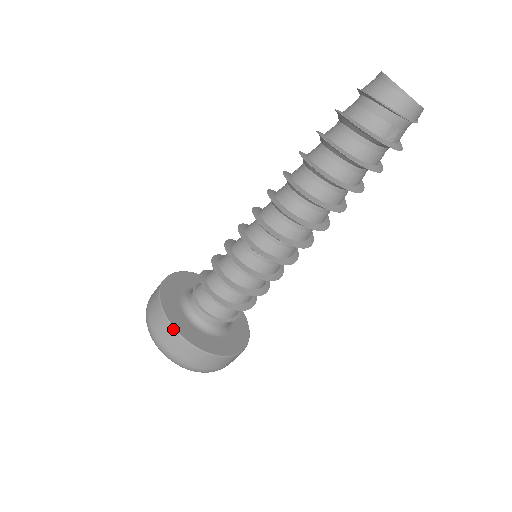
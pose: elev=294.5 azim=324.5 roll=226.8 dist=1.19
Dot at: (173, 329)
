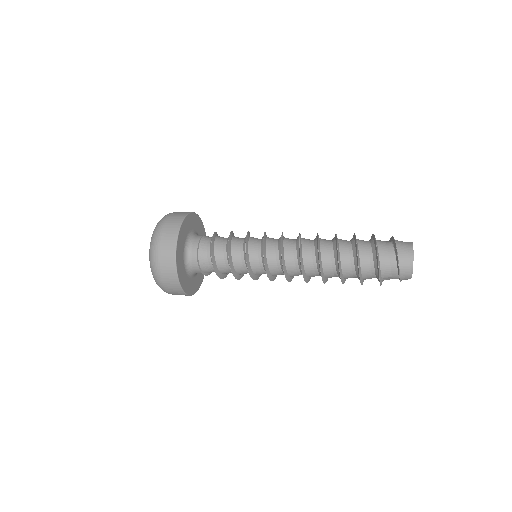
Dot at: (175, 267)
